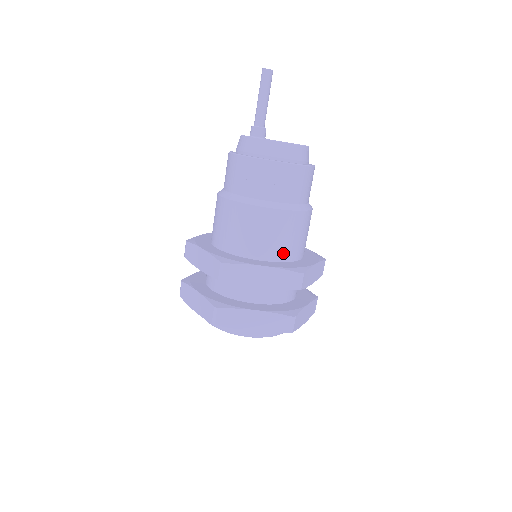
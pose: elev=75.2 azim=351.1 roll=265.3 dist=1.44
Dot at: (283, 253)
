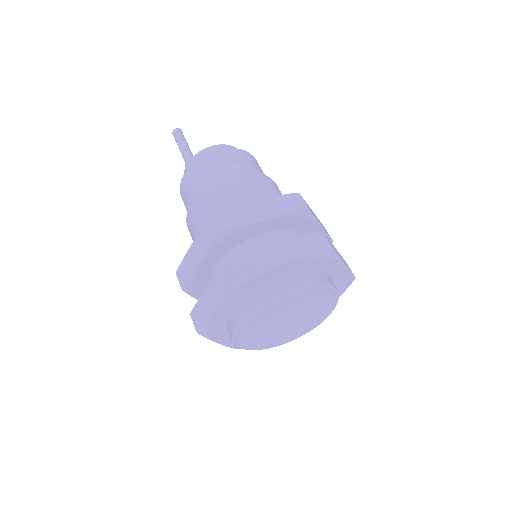
Dot at: occluded
